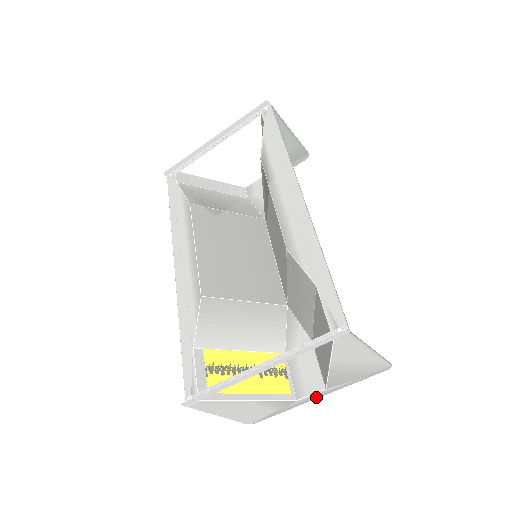
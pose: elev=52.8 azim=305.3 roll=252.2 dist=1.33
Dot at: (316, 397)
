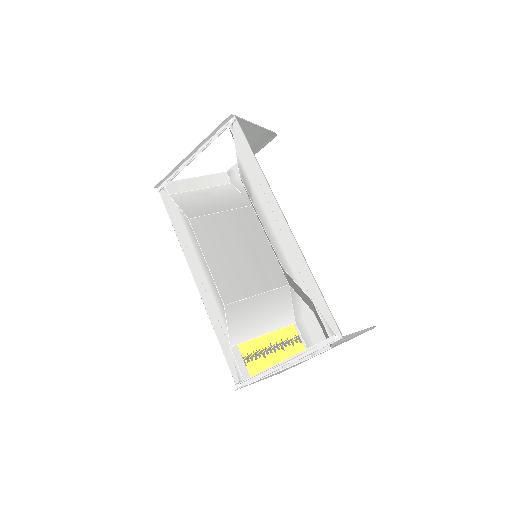
Dot at: (325, 351)
